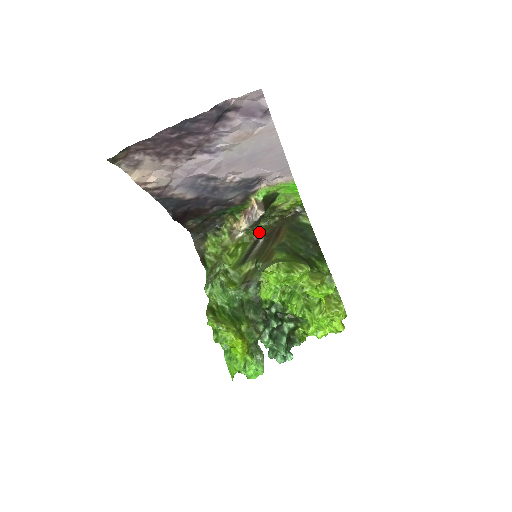
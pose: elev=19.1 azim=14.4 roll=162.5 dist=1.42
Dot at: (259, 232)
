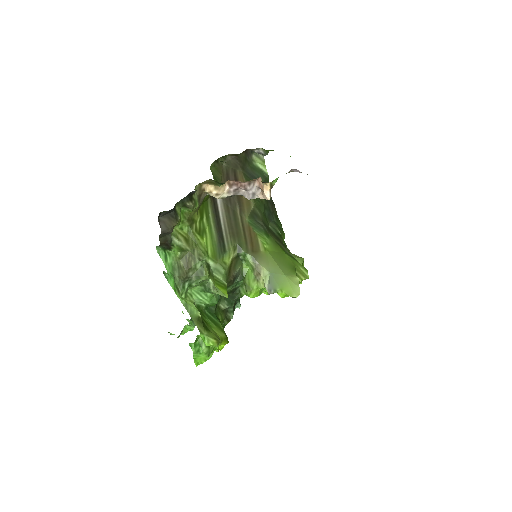
Dot at: occluded
